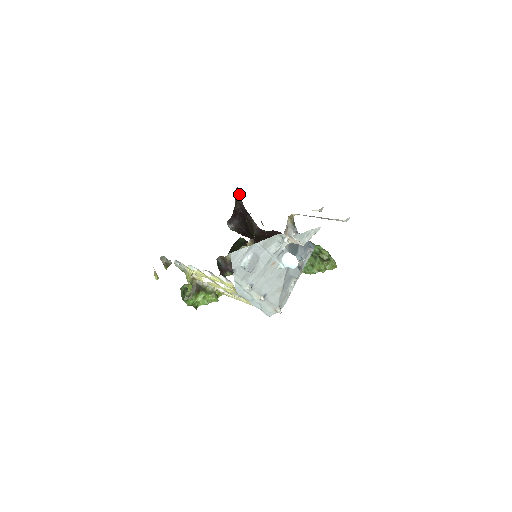
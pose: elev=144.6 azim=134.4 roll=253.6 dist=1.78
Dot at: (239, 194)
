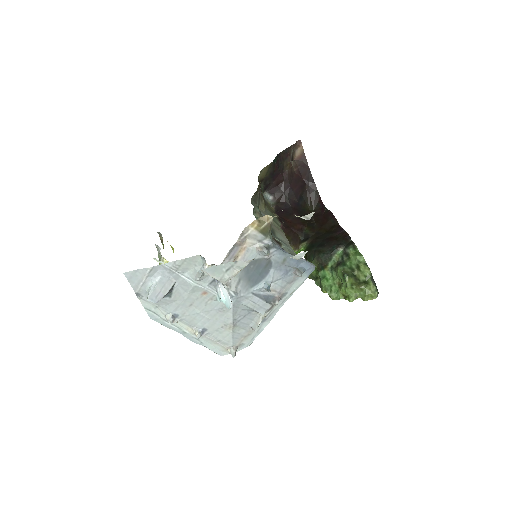
Dot at: (303, 149)
